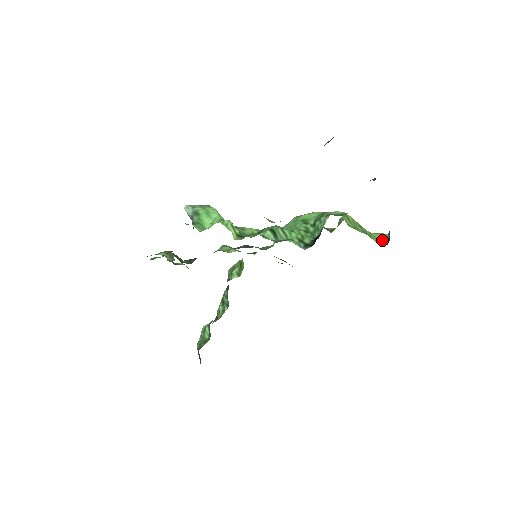
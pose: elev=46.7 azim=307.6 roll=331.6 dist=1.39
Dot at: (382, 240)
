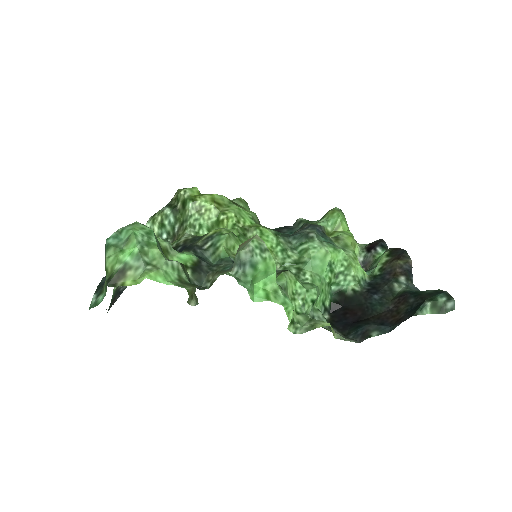
Dot at: occluded
